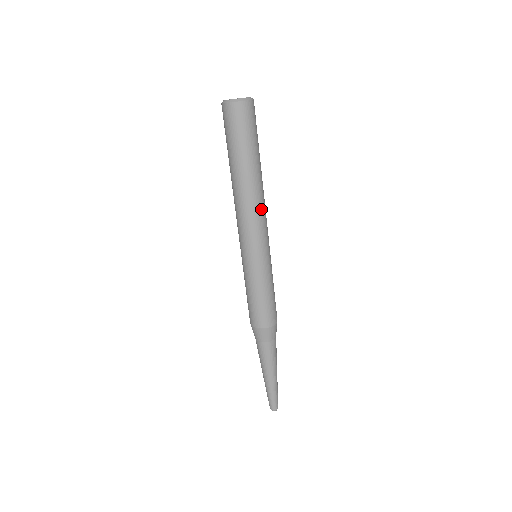
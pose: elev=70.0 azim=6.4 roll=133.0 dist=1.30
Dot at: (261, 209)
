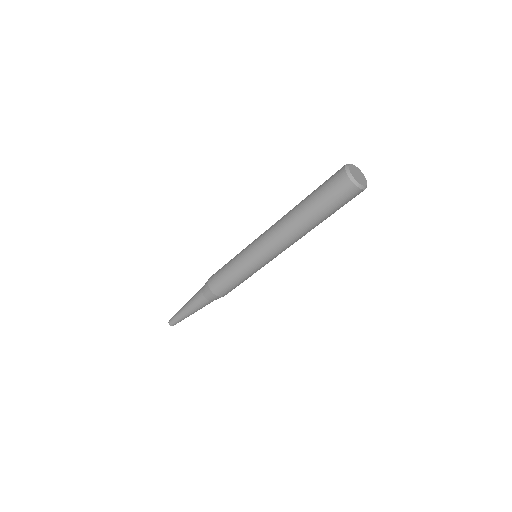
Dot at: (288, 244)
